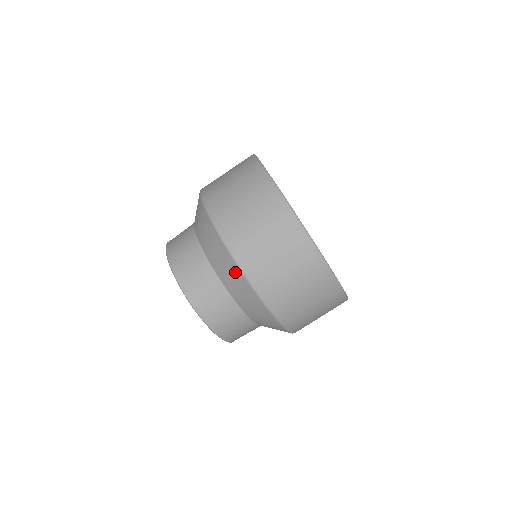
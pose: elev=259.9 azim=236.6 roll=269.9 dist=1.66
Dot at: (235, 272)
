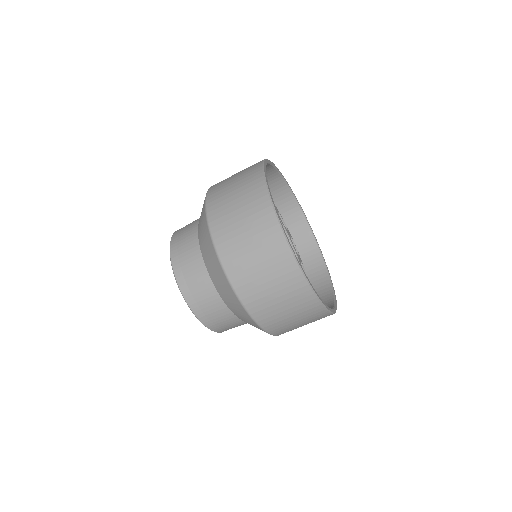
Dot at: (238, 305)
